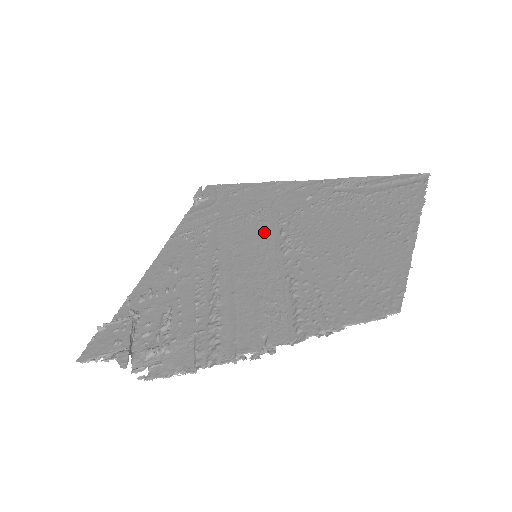
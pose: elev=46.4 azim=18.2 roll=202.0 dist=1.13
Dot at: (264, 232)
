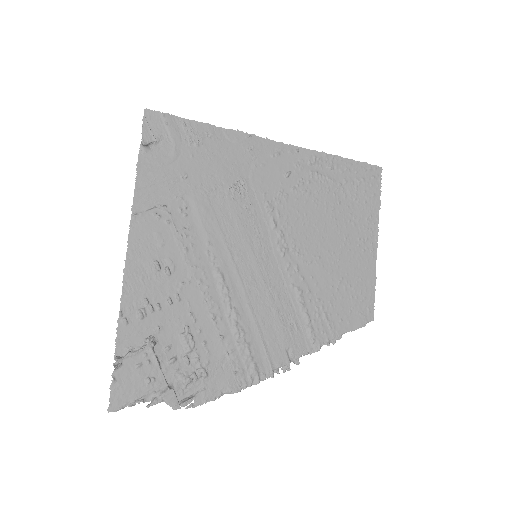
Dot at: (255, 221)
